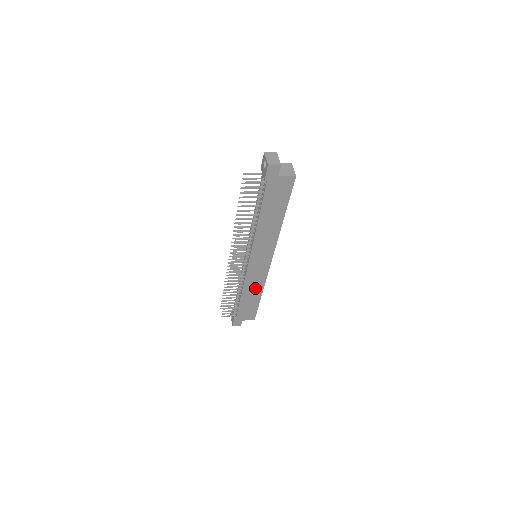
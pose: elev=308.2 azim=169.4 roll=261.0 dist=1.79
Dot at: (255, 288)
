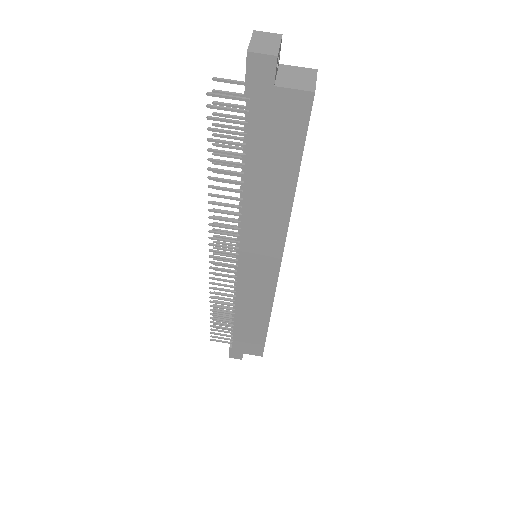
Dot at: (256, 309)
